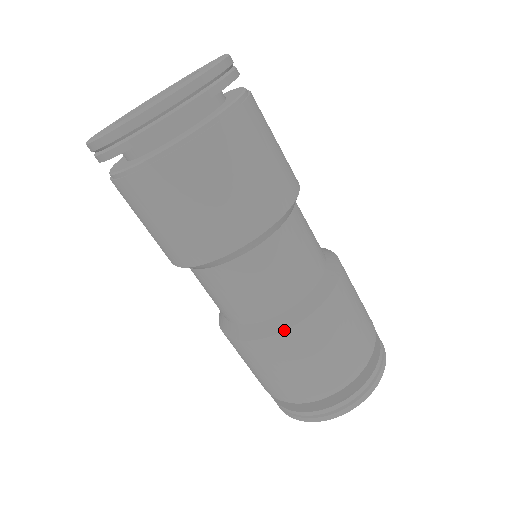
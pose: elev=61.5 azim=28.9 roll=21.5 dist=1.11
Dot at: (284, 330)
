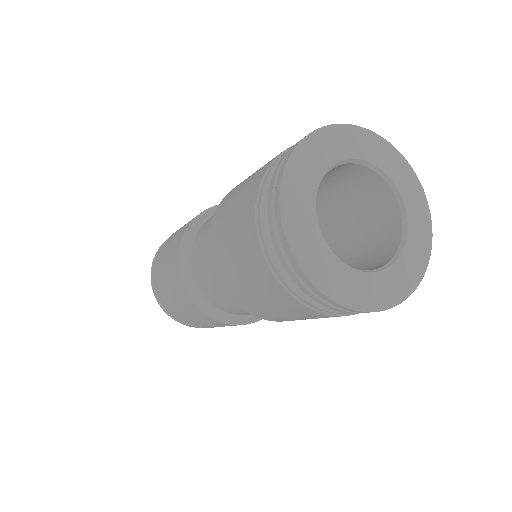
Dot at: occluded
